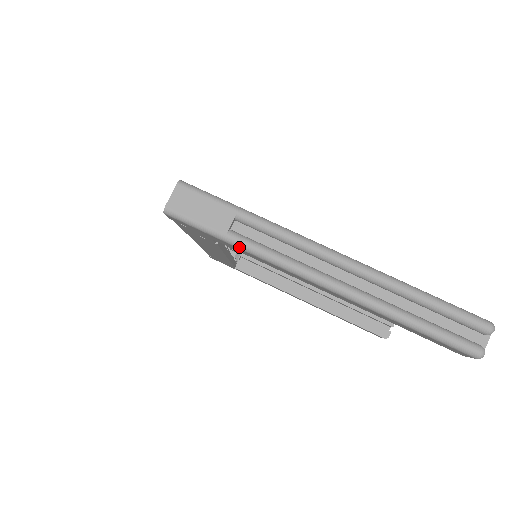
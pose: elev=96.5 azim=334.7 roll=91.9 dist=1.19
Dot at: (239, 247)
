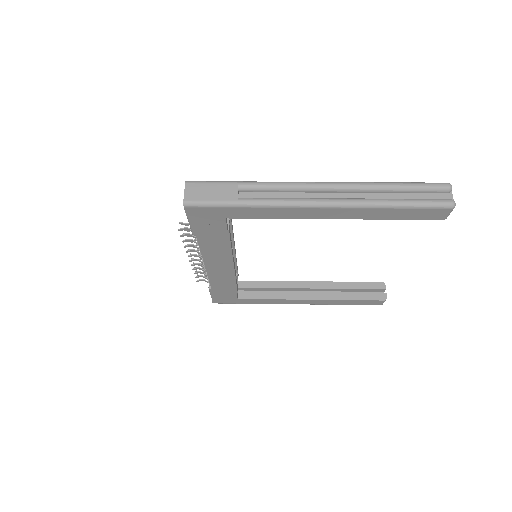
Dot at: (251, 206)
